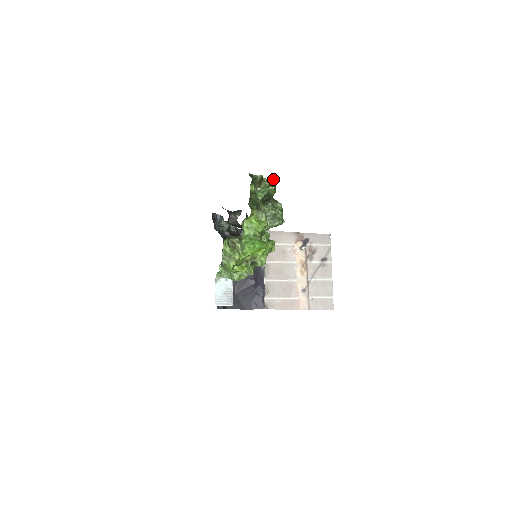
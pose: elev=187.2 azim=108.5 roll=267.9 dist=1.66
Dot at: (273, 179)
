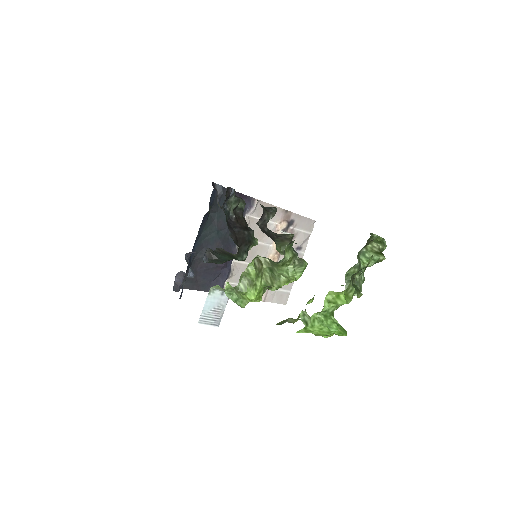
Dot at: (383, 239)
